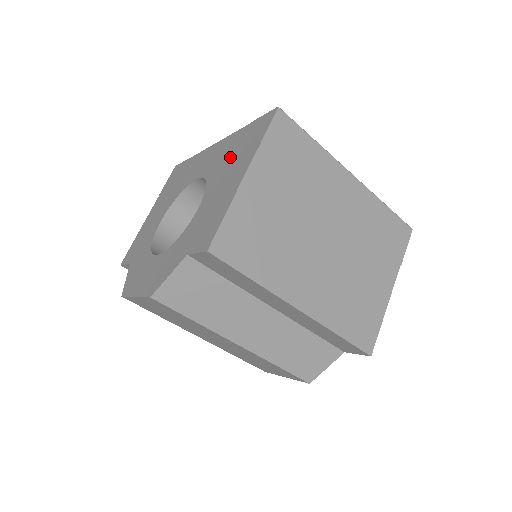
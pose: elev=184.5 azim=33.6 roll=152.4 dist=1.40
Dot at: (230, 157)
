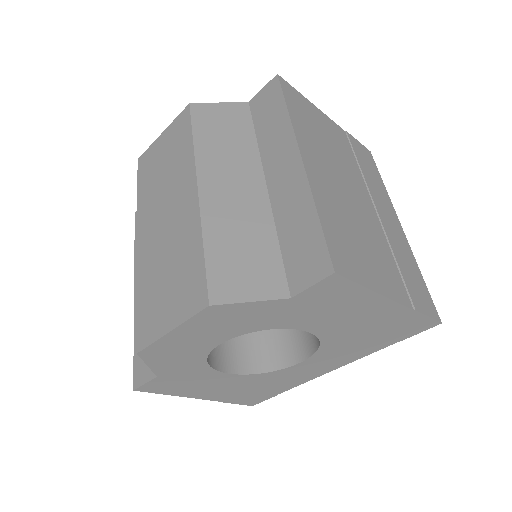
Dot at: occluded
